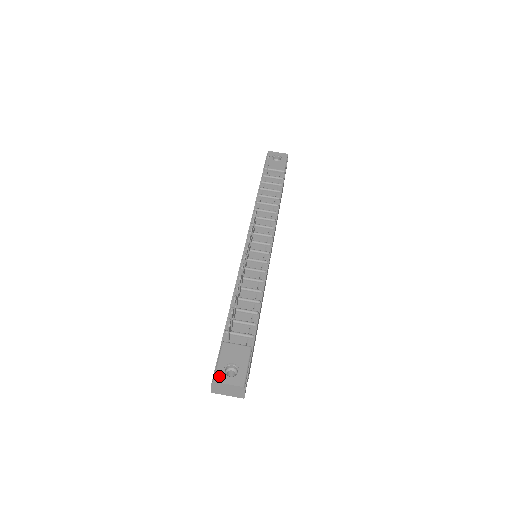
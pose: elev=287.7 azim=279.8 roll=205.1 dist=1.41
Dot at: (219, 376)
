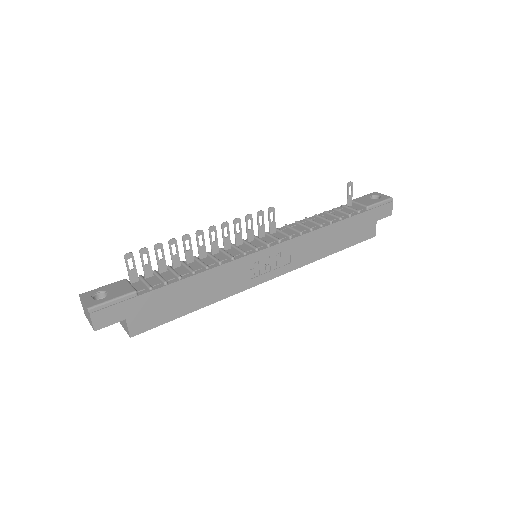
Dot at: (87, 293)
